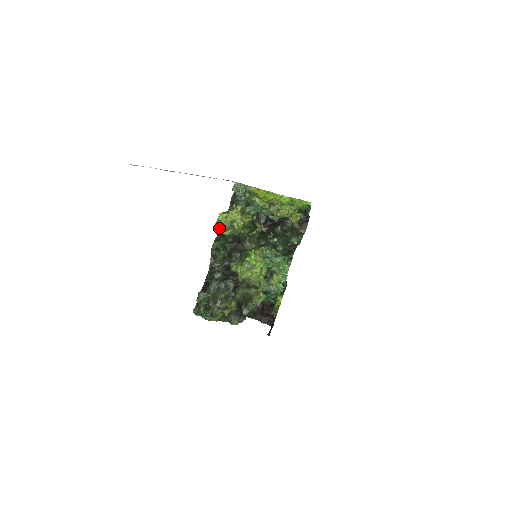
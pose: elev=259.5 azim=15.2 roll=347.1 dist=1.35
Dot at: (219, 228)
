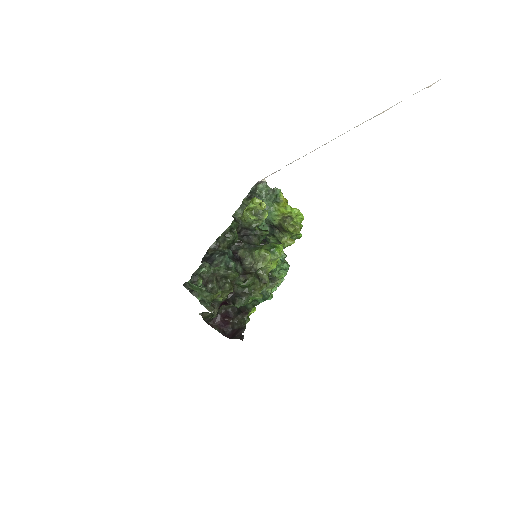
Dot at: (246, 210)
